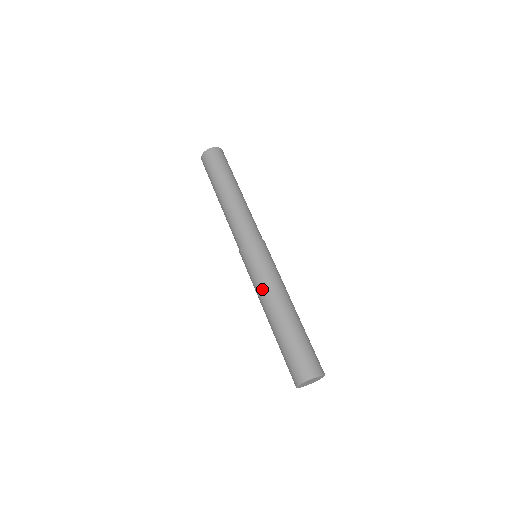
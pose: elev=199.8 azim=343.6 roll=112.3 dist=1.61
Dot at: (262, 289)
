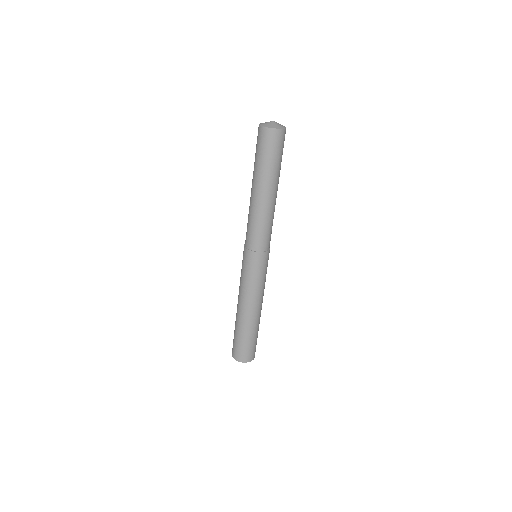
Dot at: (242, 291)
